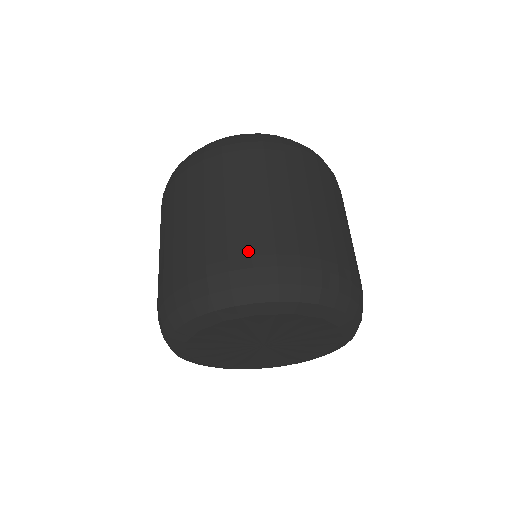
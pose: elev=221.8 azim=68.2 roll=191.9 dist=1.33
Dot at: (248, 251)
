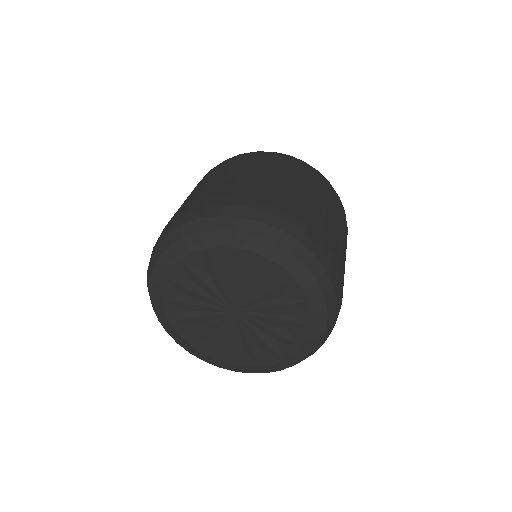
Dot at: (305, 221)
